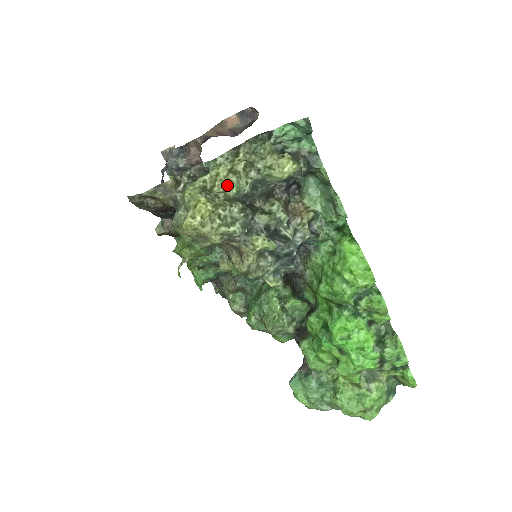
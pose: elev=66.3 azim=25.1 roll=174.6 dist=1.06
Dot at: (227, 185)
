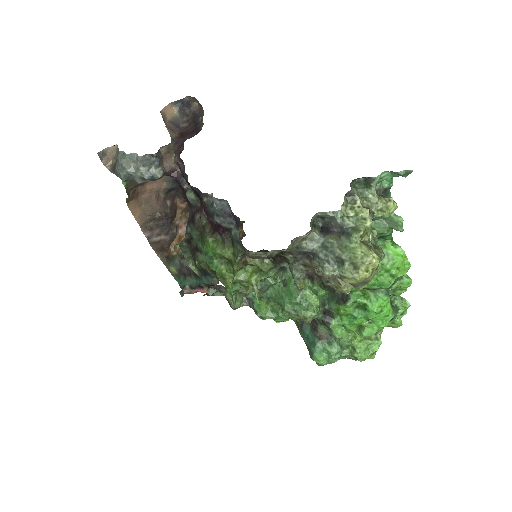
Dot at: (366, 233)
